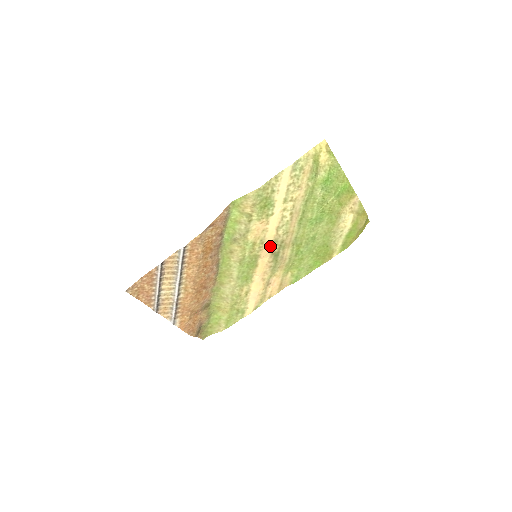
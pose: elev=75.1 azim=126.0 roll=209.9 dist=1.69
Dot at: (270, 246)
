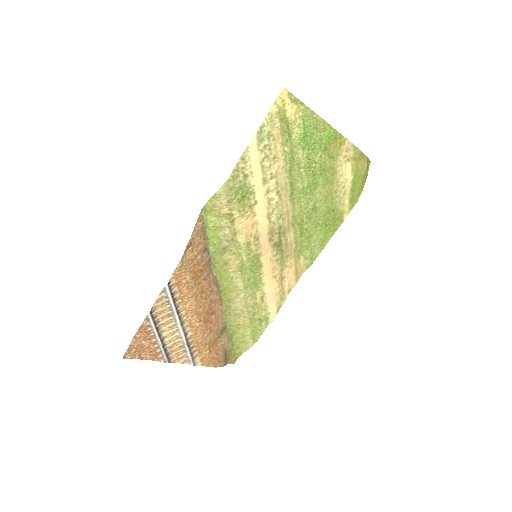
Dot at: (268, 239)
